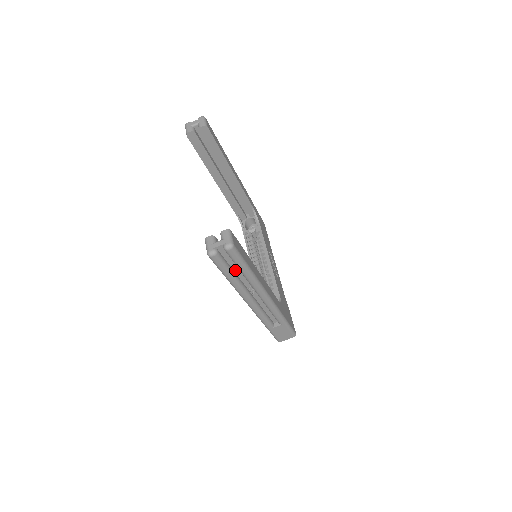
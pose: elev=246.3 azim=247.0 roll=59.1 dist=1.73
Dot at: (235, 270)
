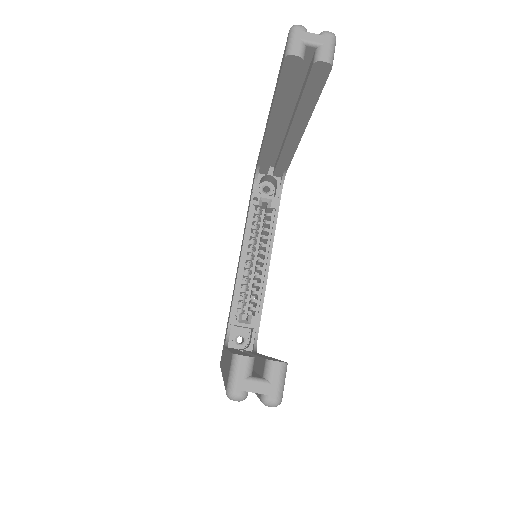
Dot at: occluded
